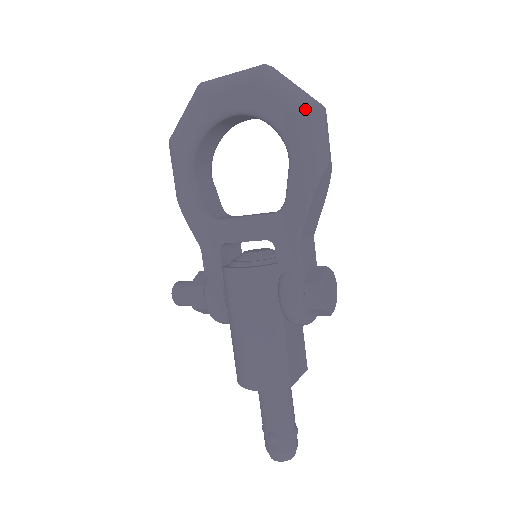
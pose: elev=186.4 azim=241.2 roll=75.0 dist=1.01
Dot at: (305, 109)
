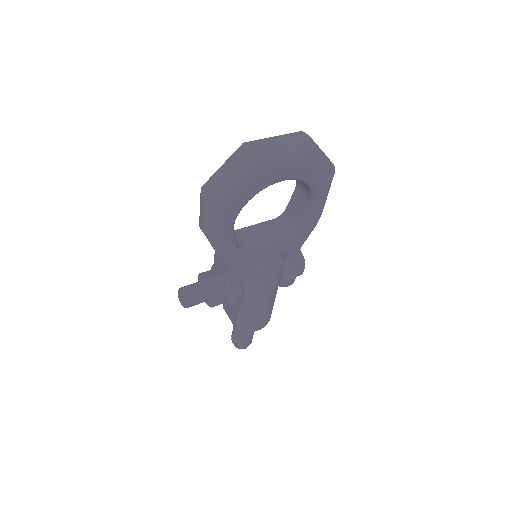
Dot at: (333, 174)
